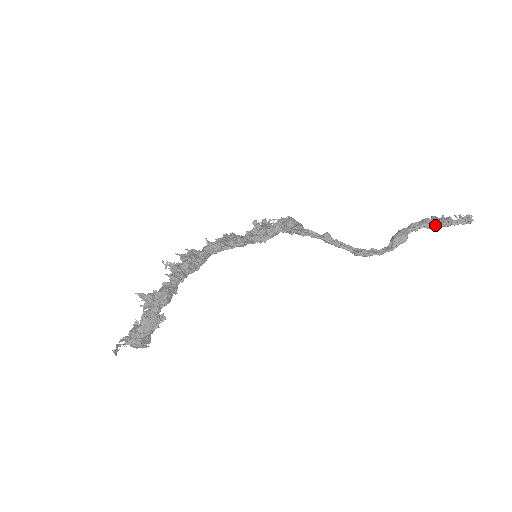
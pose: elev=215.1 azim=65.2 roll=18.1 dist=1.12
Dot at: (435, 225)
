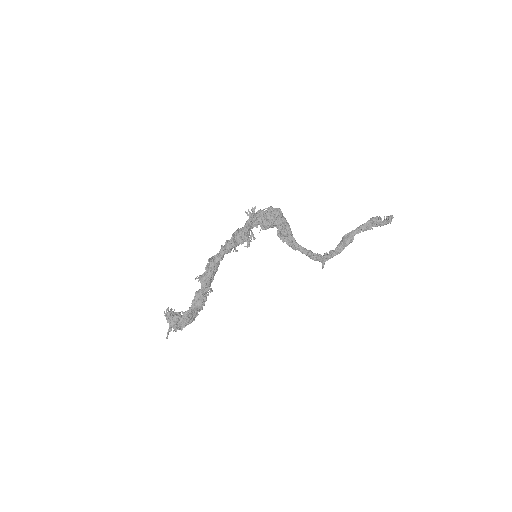
Dot at: occluded
